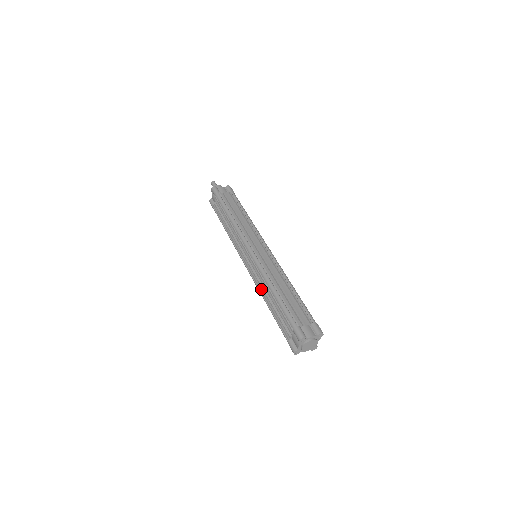
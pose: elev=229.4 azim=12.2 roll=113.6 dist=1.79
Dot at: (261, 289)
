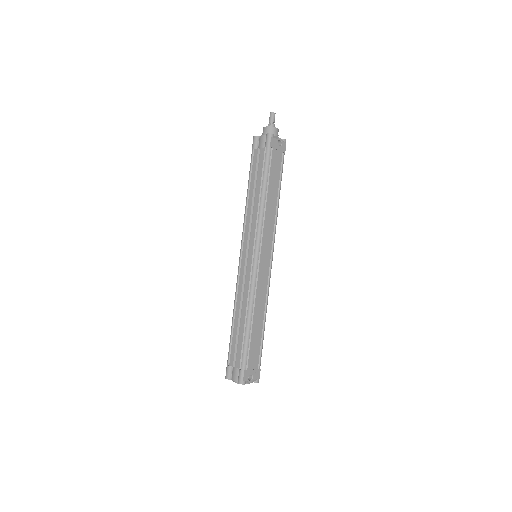
Dot at: occluded
